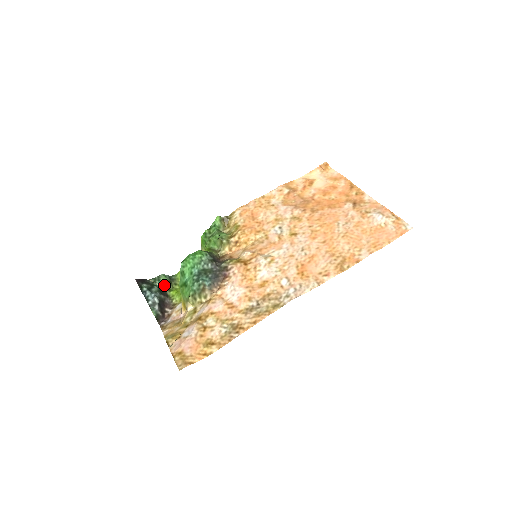
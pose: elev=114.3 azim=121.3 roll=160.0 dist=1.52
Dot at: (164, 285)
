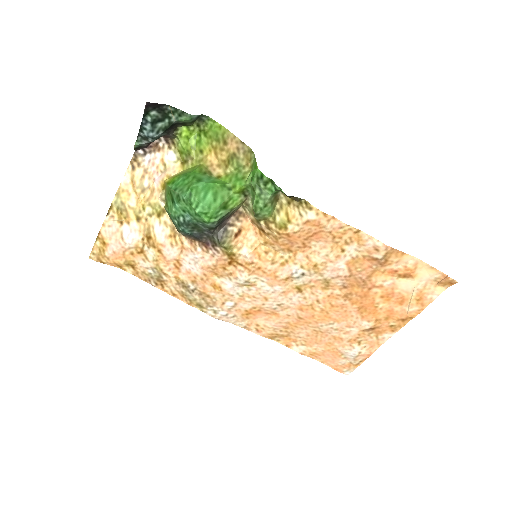
Dot at: (181, 122)
